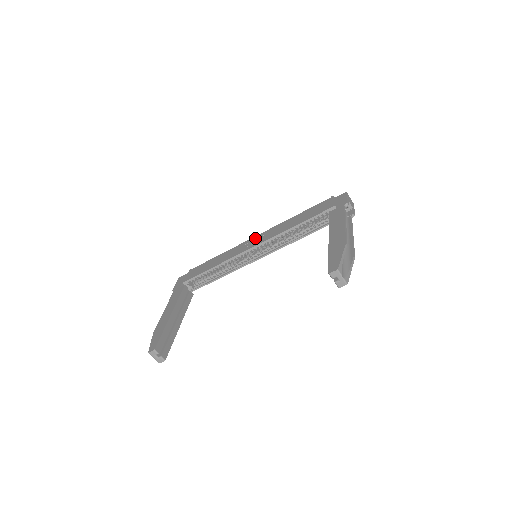
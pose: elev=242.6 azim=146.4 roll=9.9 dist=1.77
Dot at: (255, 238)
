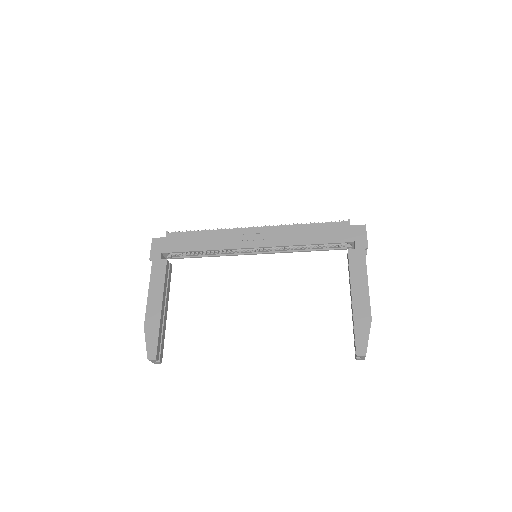
Dot at: (256, 231)
